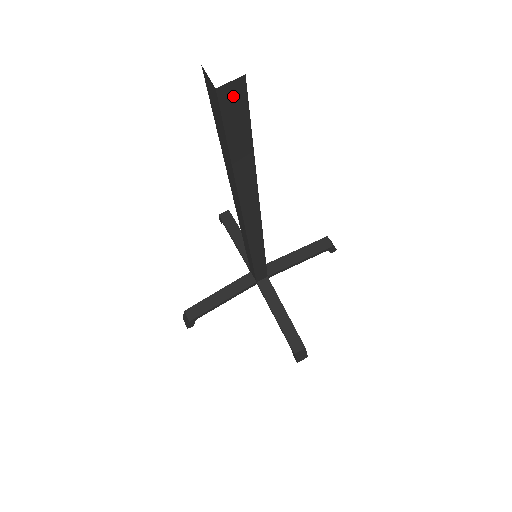
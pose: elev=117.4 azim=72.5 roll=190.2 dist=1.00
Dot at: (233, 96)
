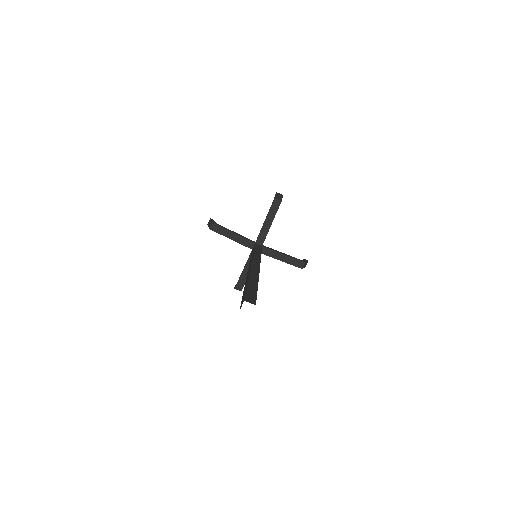
Dot at: occluded
